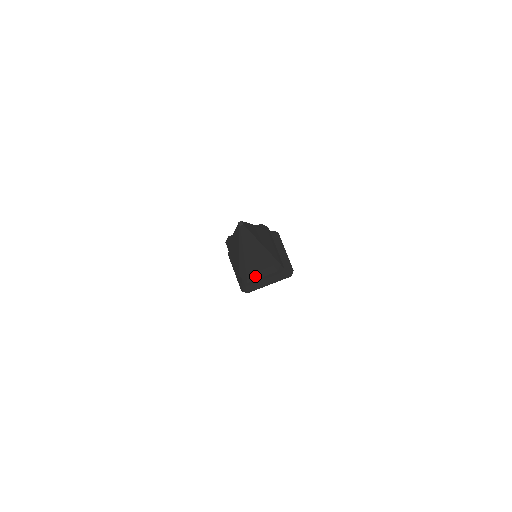
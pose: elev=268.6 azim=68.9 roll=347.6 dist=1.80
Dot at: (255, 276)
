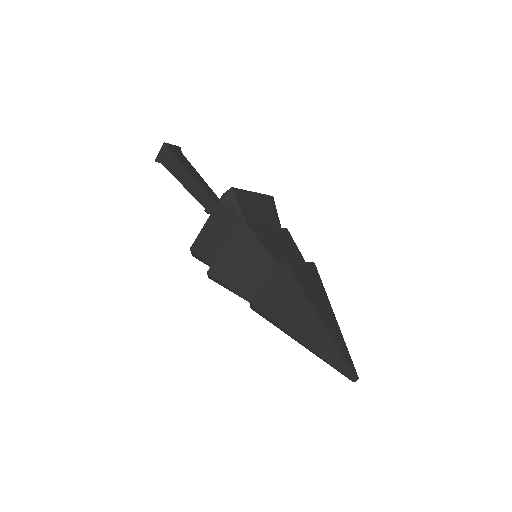
Dot at: occluded
